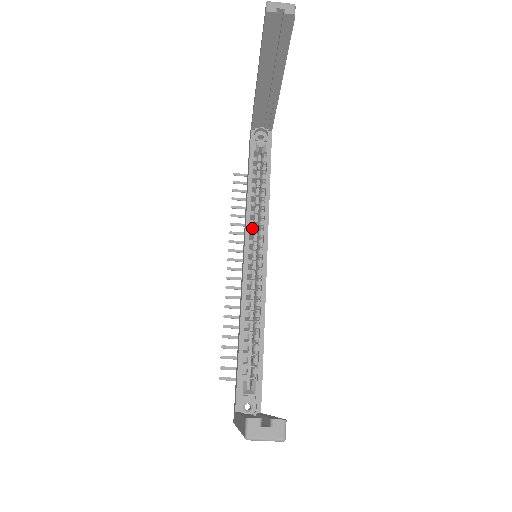
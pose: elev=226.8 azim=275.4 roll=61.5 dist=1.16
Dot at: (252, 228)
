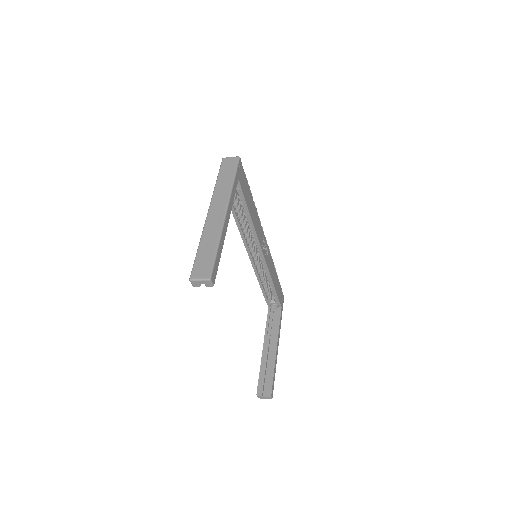
Dot at: (249, 233)
